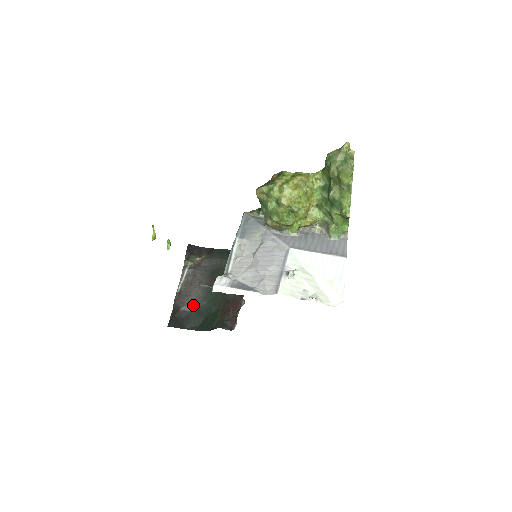
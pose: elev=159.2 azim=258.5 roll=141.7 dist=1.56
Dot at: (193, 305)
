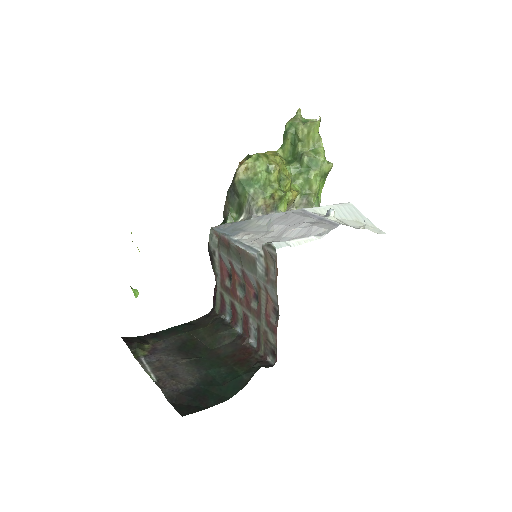
Dot at: (193, 380)
